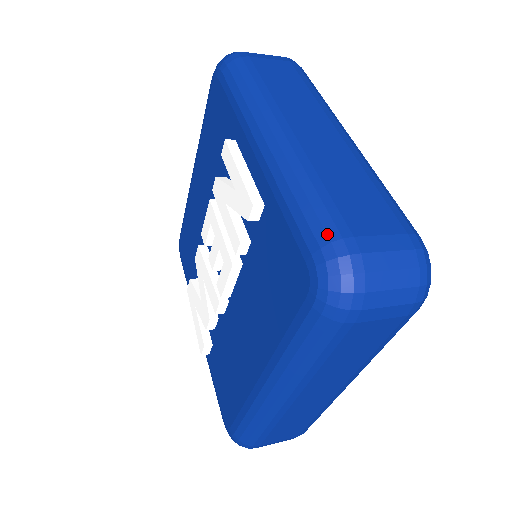
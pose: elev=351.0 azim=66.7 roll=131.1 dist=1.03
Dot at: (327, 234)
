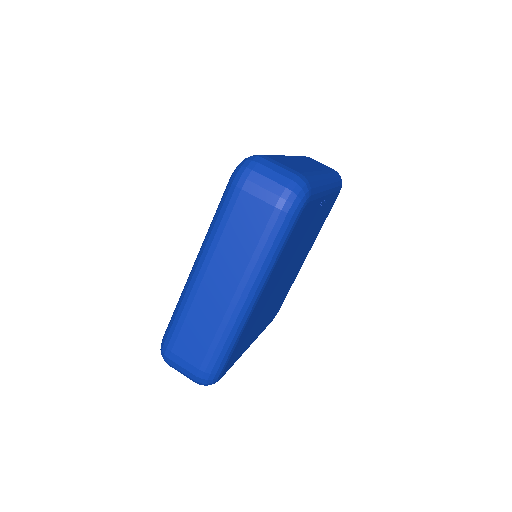
Dot at: (165, 340)
